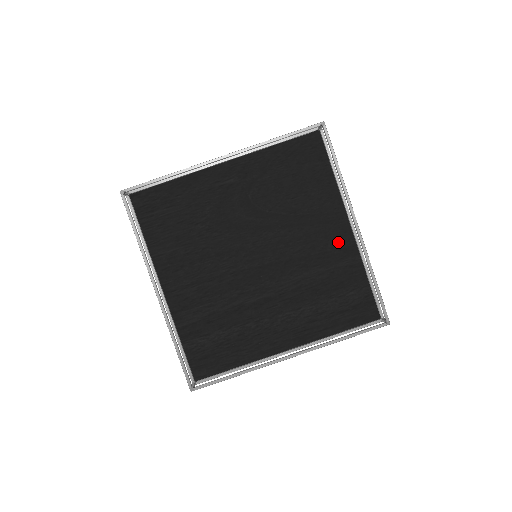
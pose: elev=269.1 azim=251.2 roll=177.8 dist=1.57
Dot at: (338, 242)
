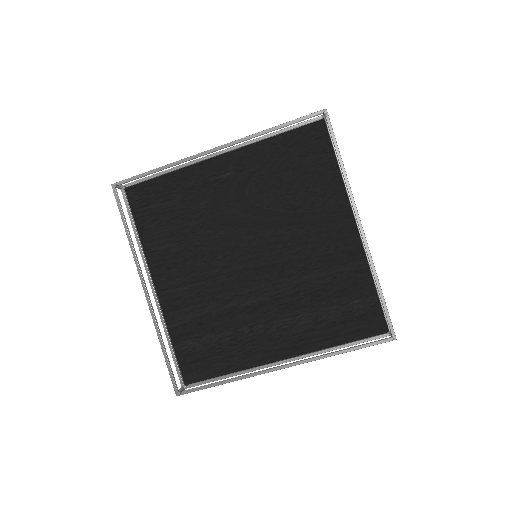
Dot at: (342, 244)
